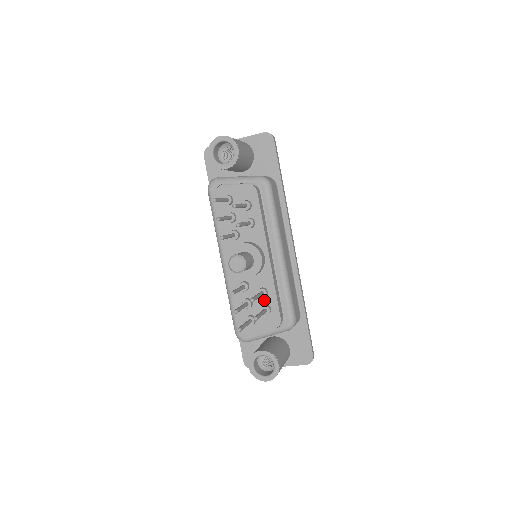
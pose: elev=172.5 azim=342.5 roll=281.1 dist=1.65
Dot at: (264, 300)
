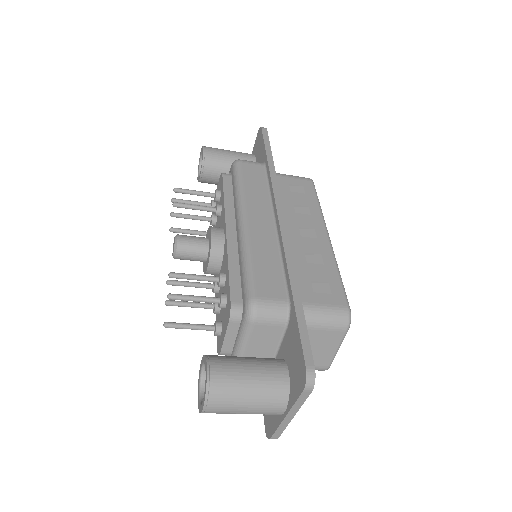
Dot at: (224, 290)
